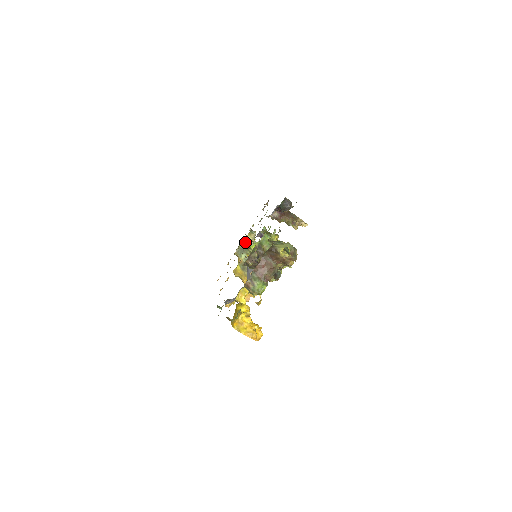
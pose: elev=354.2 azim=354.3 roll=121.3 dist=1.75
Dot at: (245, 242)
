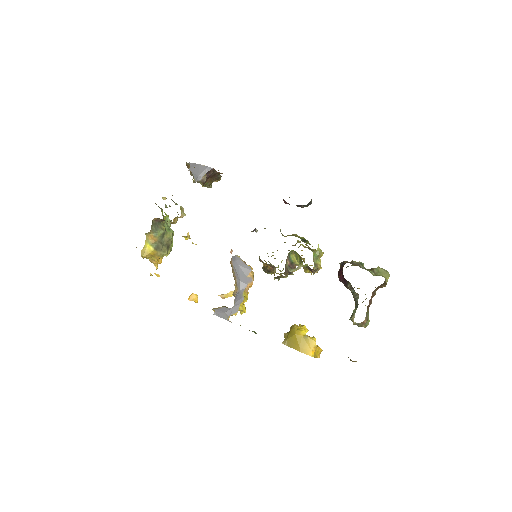
Dot at: (175, 220)
